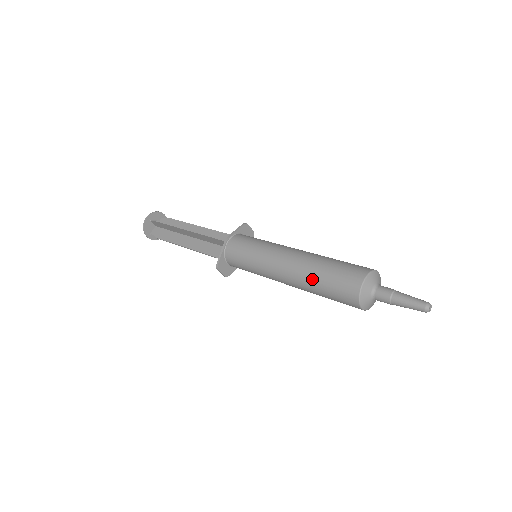
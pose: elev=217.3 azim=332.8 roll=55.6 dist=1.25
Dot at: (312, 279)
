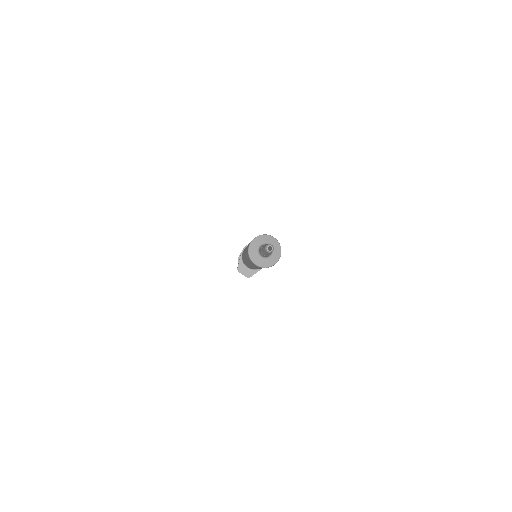
Dot at: occluded
